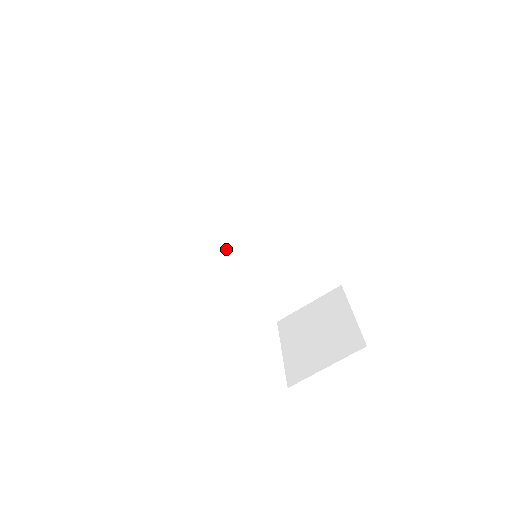
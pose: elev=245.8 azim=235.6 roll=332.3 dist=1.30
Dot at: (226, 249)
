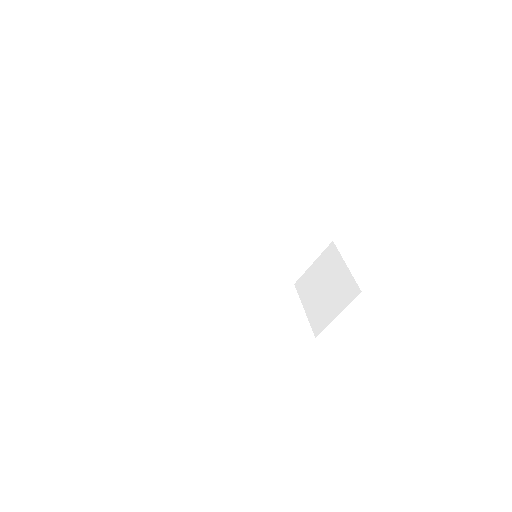
Dot at: (233, 251)
